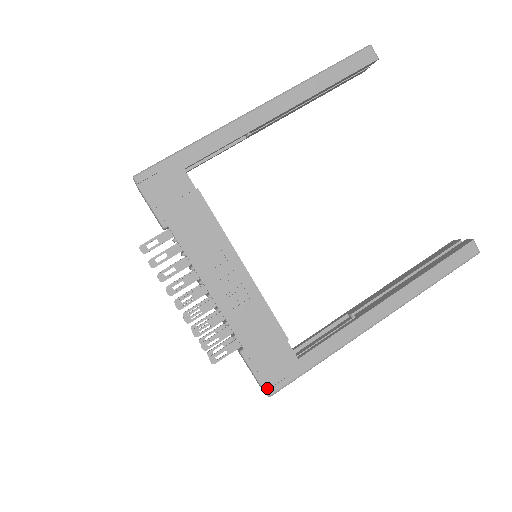
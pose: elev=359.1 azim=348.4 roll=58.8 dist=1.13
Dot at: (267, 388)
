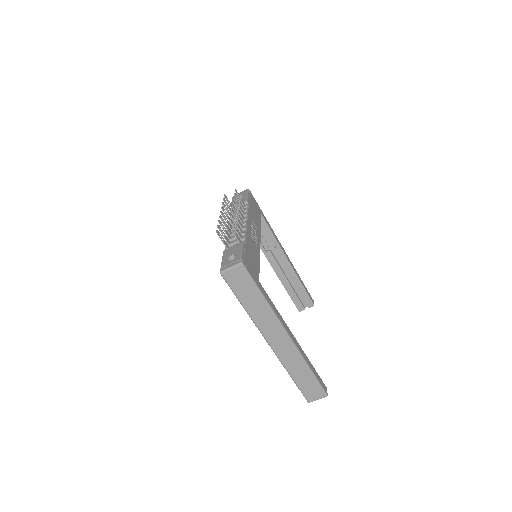
Dot at: (243, 261)
